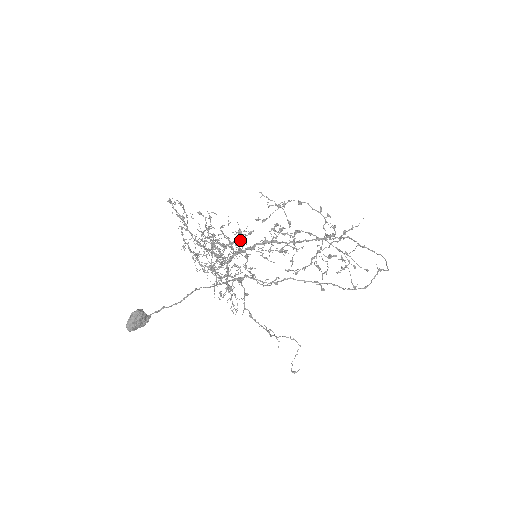
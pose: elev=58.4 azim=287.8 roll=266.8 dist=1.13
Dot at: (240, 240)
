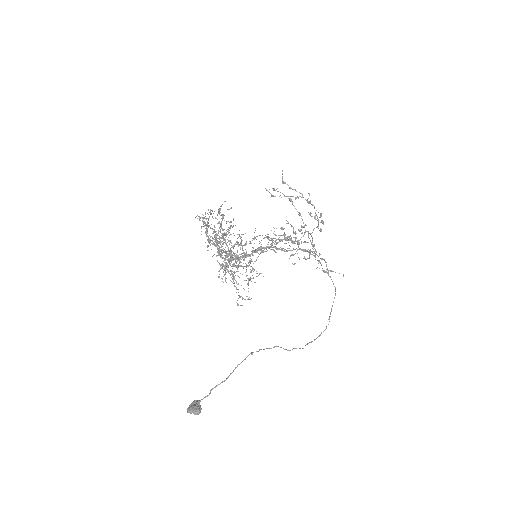
Dot at: occluded
